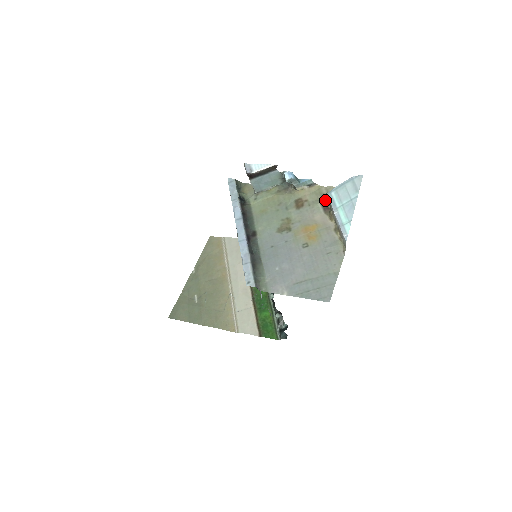
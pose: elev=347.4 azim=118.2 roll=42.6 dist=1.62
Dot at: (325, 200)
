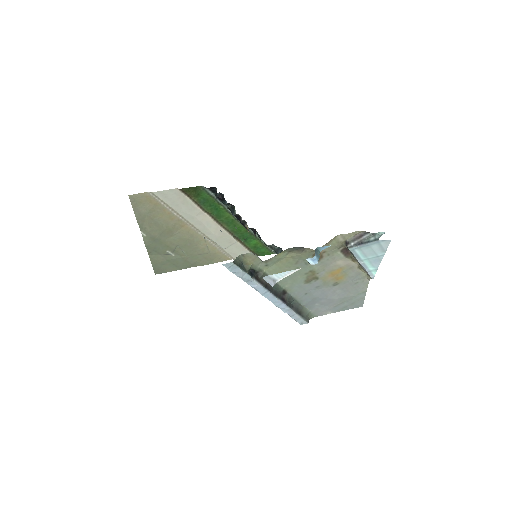
Dot at: (344, 248)
